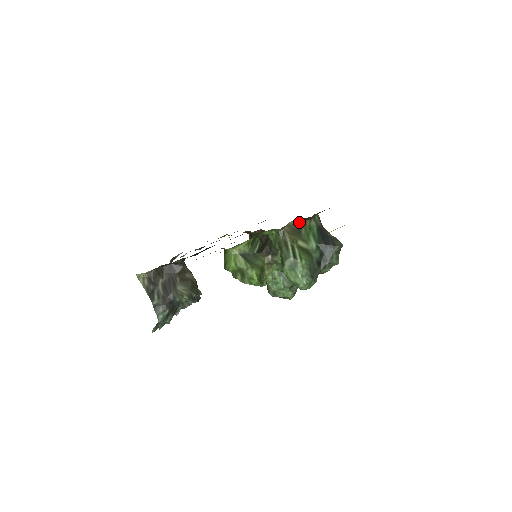
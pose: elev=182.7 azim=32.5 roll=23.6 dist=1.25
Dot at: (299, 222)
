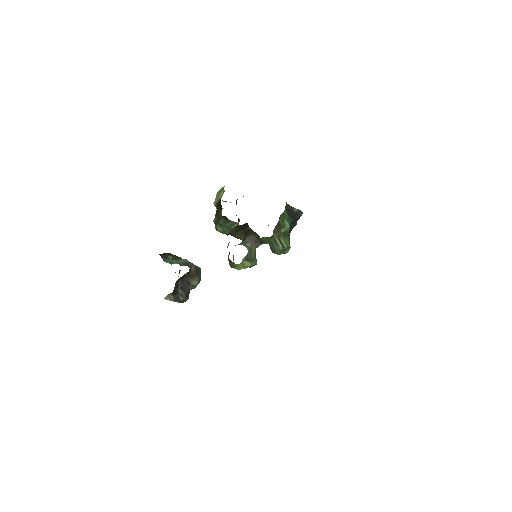
Dot at: (279, 220)
